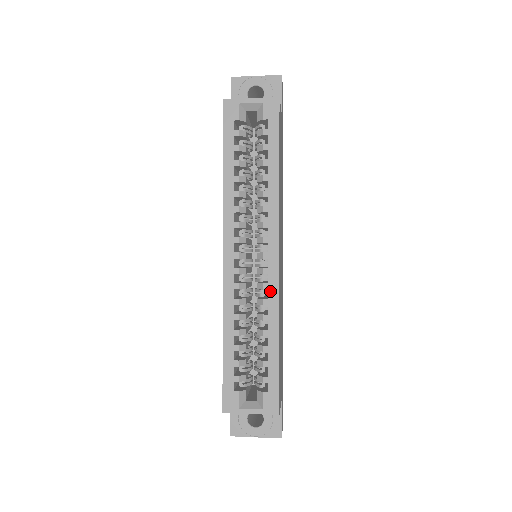
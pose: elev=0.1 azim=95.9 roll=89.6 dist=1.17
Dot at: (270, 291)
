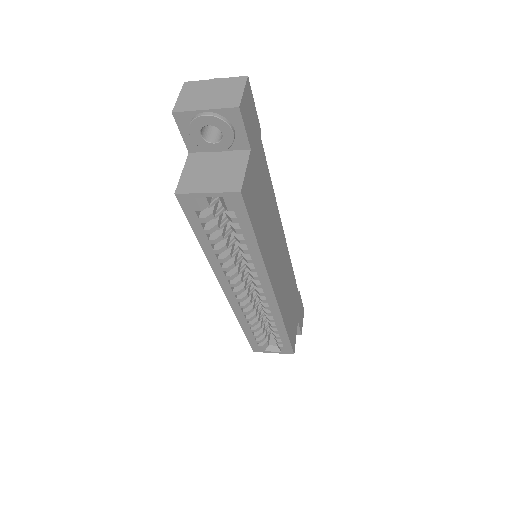
Dot at: (272, 310)
